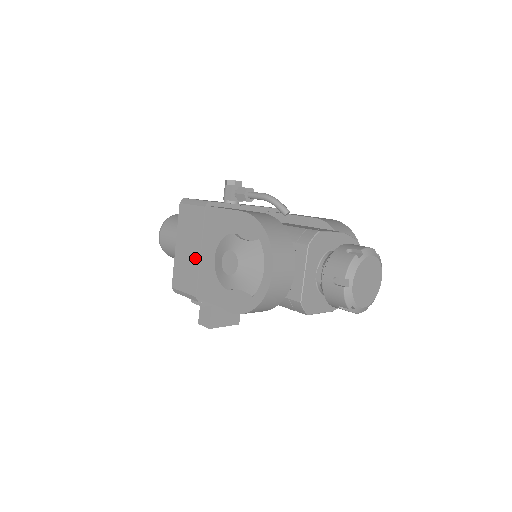
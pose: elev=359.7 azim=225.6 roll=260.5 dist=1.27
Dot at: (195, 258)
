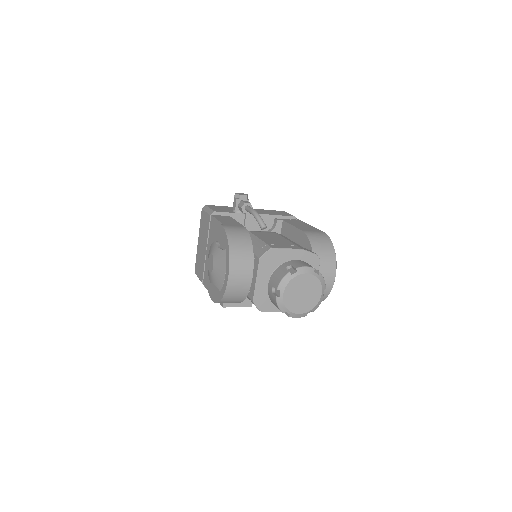
Dot at: (204, 253)
